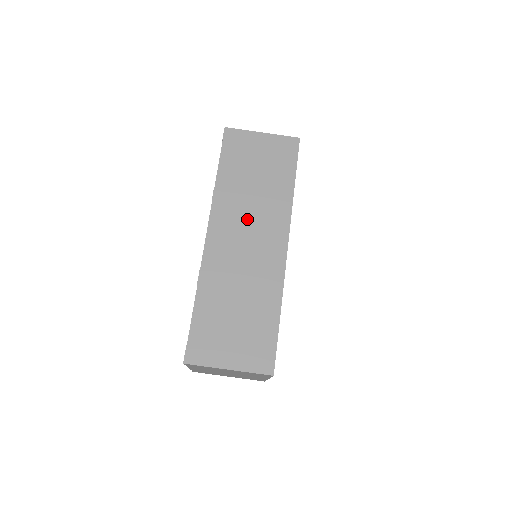
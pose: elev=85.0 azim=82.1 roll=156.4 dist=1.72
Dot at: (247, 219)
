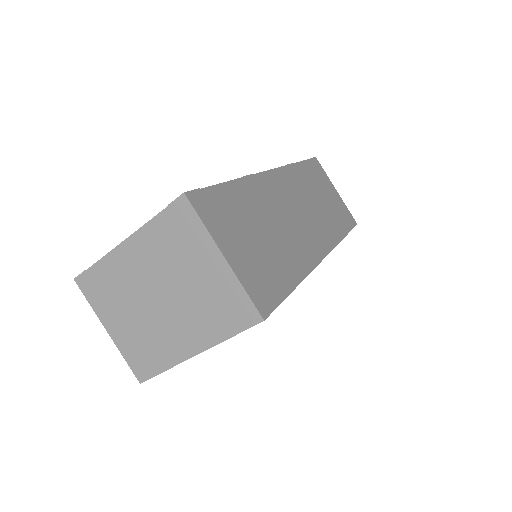
Dot at: (305, 205)
